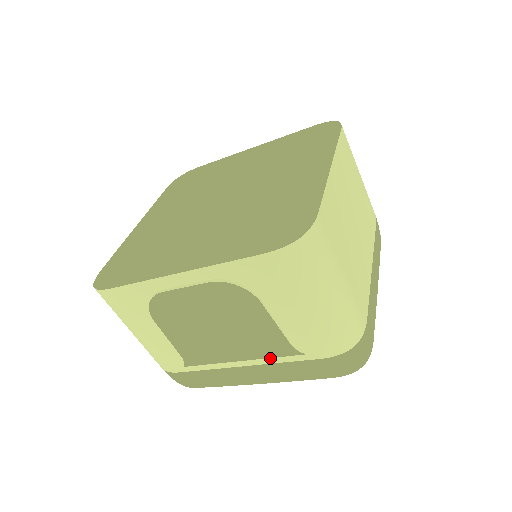
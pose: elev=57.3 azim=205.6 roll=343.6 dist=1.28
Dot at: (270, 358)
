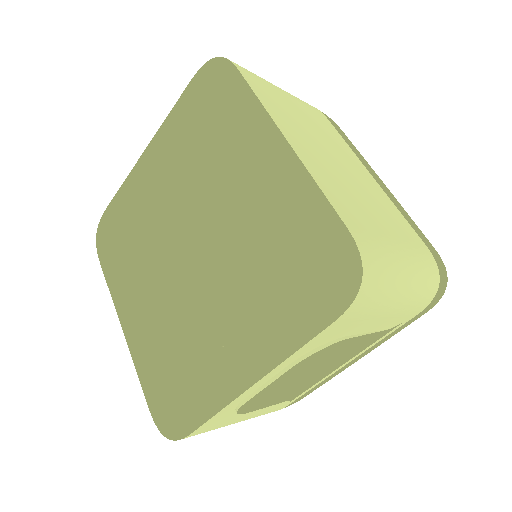
Dot at: (369, 347)
